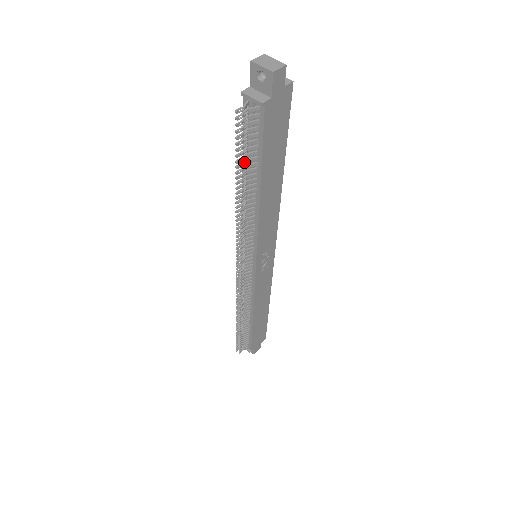
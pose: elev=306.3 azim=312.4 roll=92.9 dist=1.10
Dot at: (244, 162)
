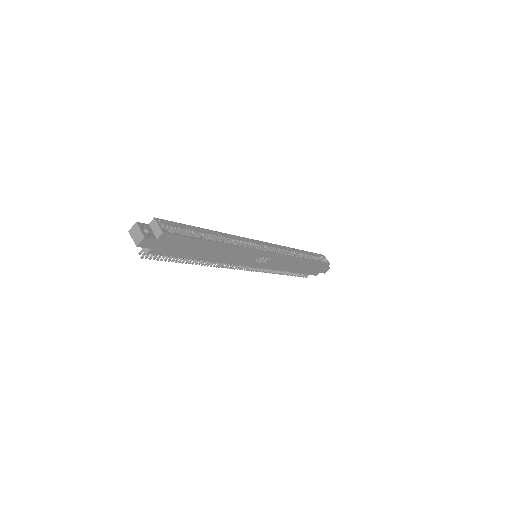
Dot at: (173, 260)
